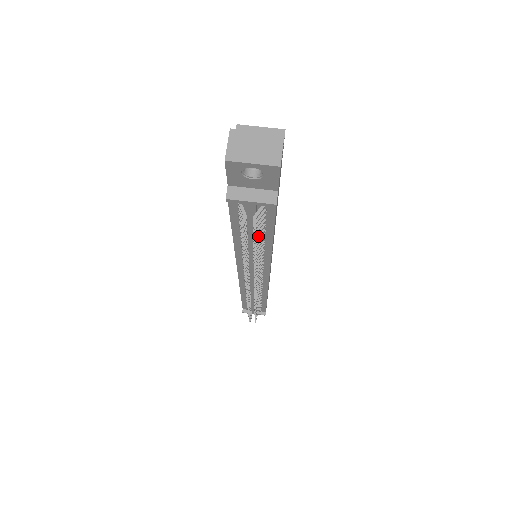
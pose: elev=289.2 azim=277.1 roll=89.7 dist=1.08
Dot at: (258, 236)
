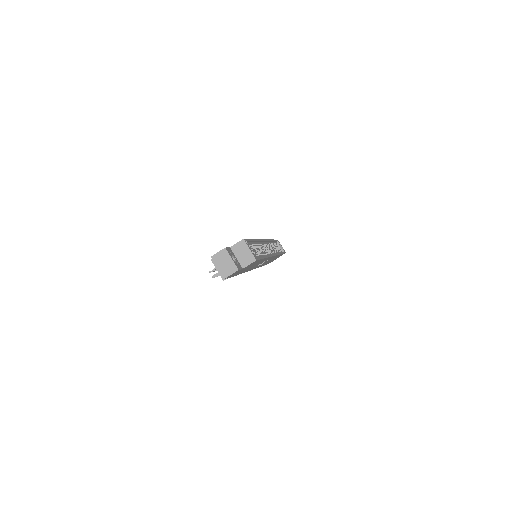
Dot at: occluded
